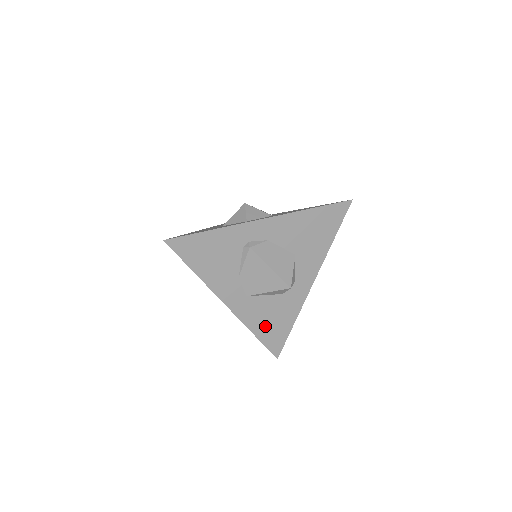
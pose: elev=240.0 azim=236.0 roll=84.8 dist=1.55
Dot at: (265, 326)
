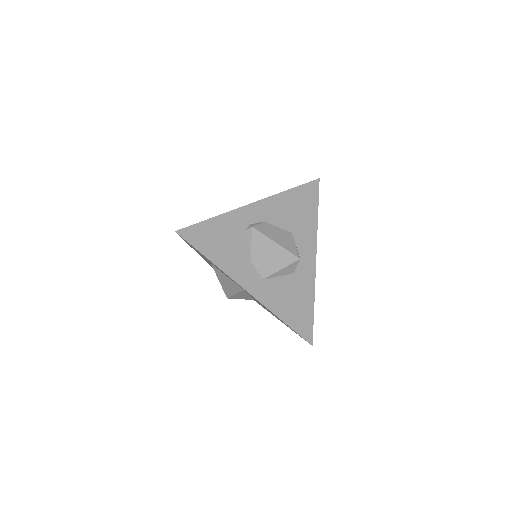
Dot at: (289, 310)
